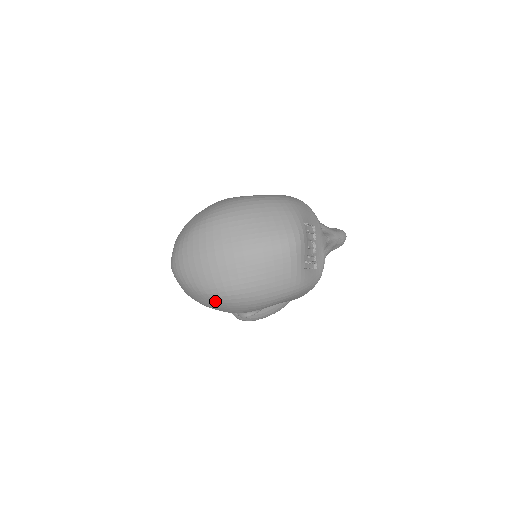
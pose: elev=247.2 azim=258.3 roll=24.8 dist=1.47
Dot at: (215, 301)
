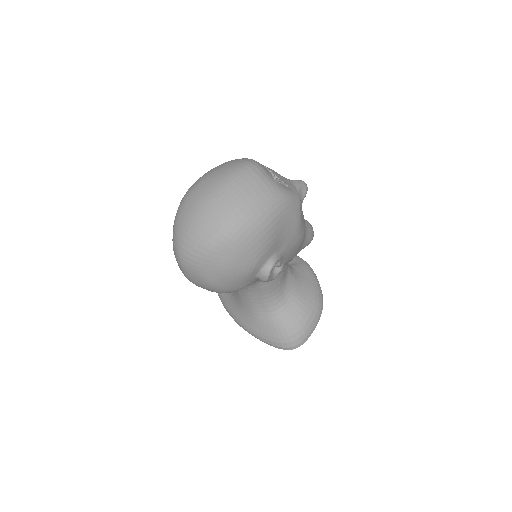
Dot at: (226, 249)
